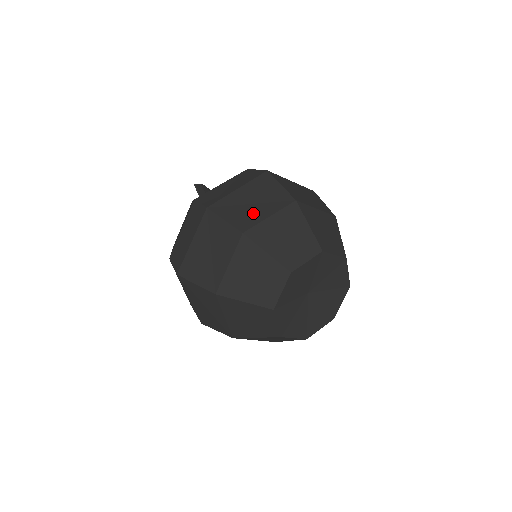
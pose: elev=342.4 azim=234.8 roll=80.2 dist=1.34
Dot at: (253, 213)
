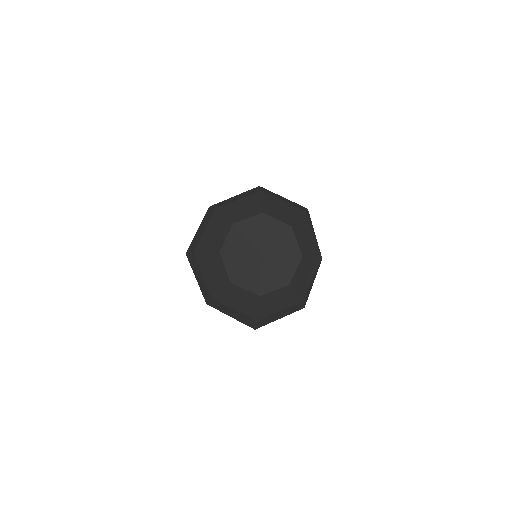
Dot at: (230, 201)
